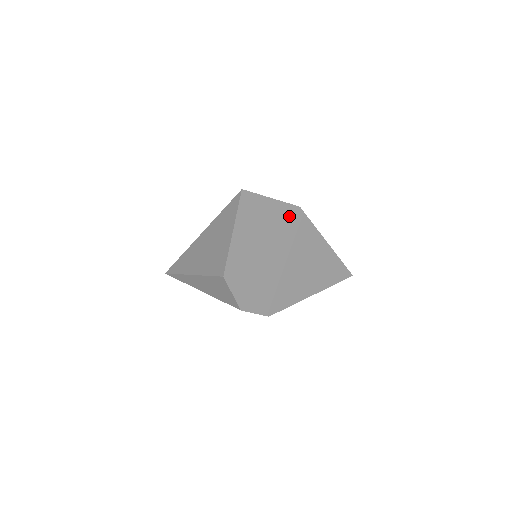
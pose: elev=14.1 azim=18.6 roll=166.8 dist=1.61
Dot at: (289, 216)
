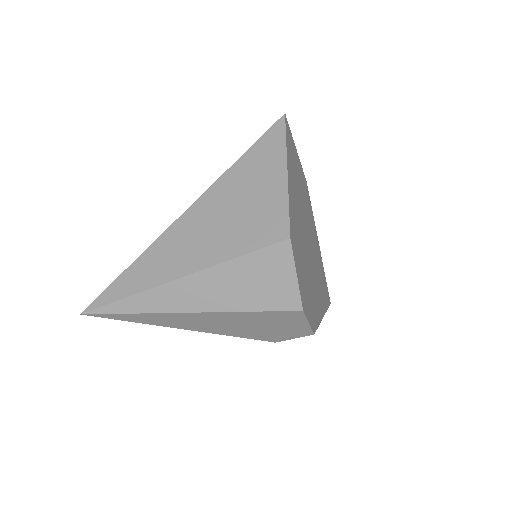
Dot at: (304, 188)
